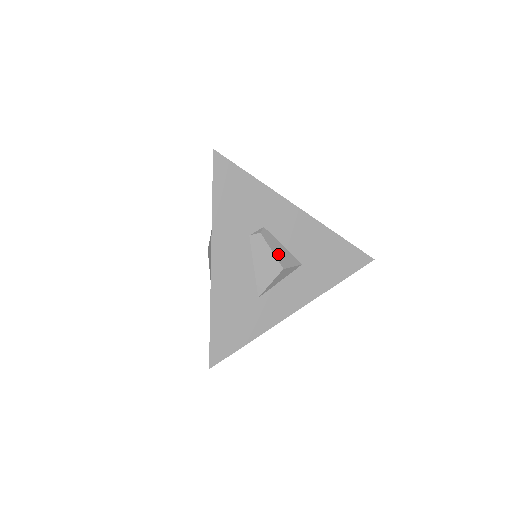
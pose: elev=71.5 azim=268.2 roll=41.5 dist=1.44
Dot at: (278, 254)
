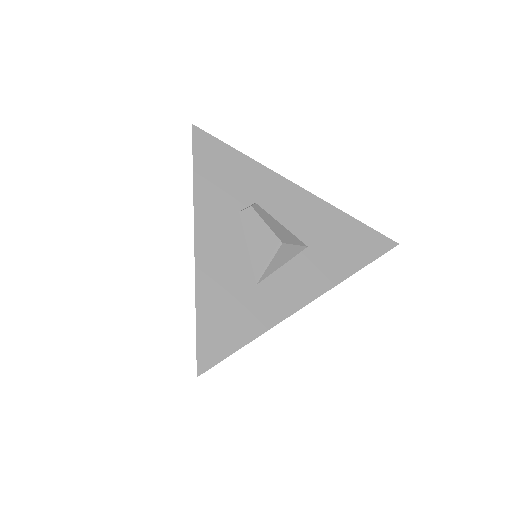
Dot at: (275, 229)
